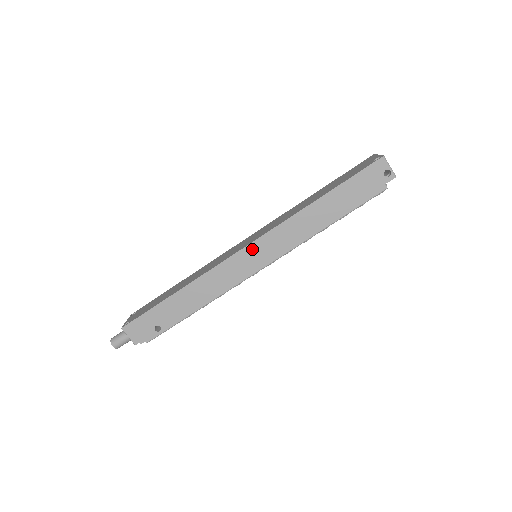
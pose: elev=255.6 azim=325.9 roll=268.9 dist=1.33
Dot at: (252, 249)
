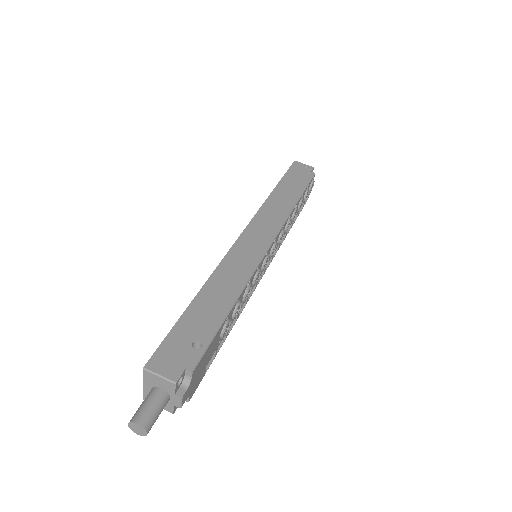
Dot at: (249, 233)
